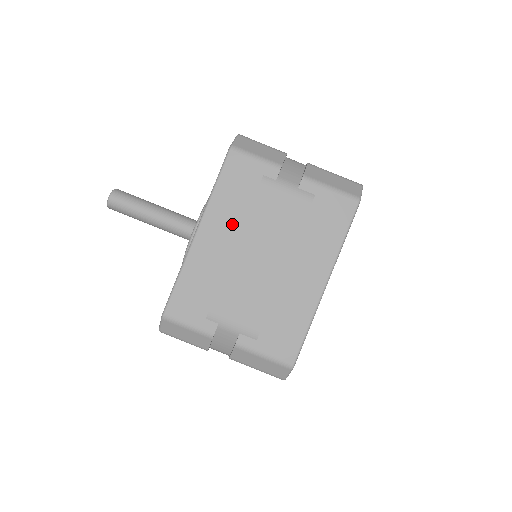
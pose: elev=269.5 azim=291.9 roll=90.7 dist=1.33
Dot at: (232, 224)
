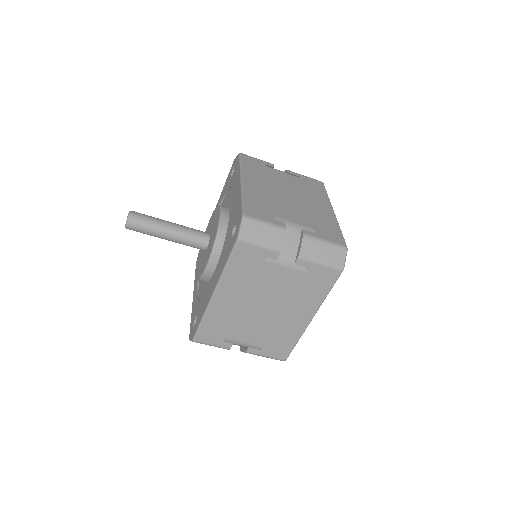
Dot at: (241, 289)
